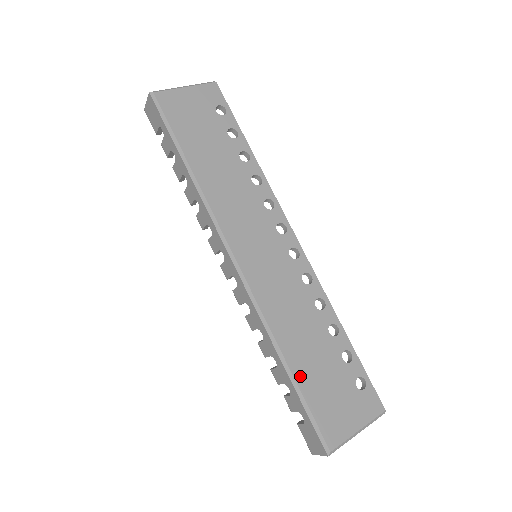
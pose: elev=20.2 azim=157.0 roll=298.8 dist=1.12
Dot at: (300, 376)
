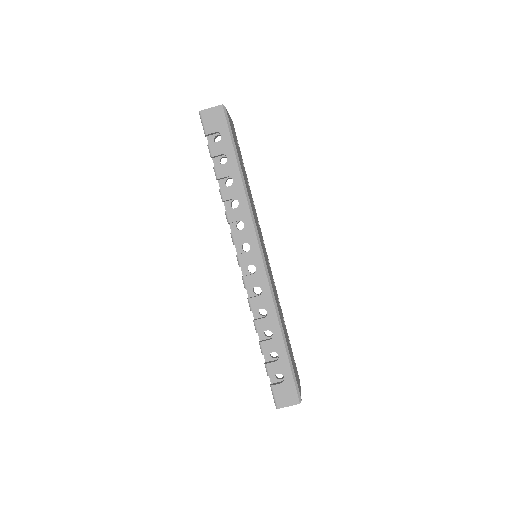
Dot at: occluded
